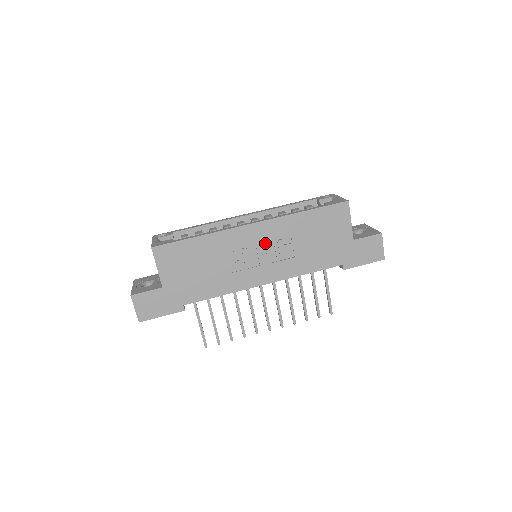
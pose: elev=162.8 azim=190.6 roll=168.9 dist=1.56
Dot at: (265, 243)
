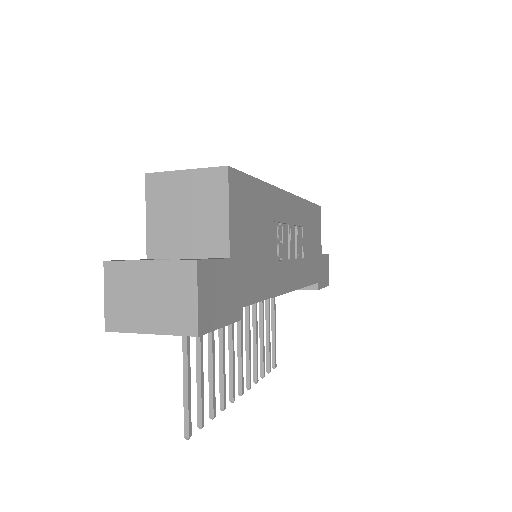
Dot at: (291, 228)
